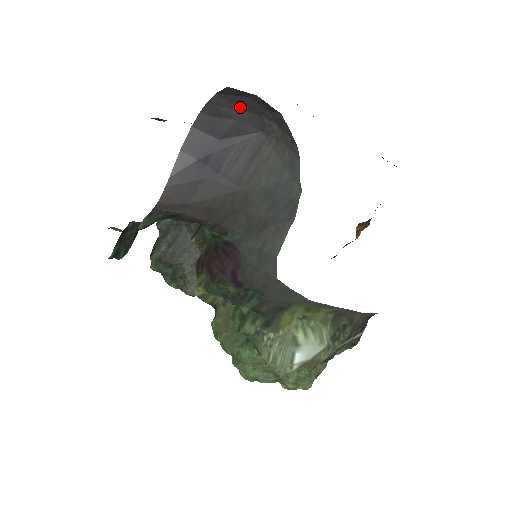
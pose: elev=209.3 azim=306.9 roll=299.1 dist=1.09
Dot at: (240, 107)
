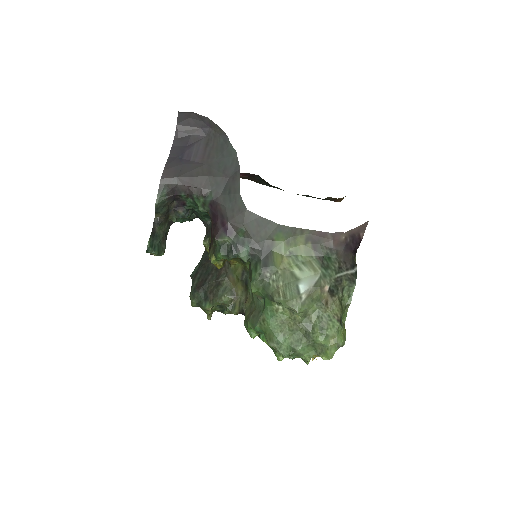
Dot at: (191, 127)
